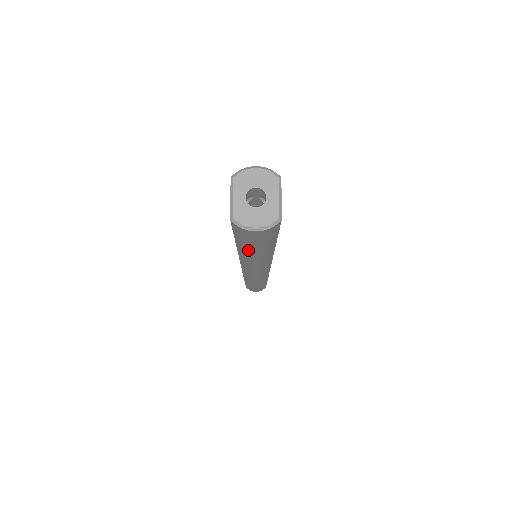
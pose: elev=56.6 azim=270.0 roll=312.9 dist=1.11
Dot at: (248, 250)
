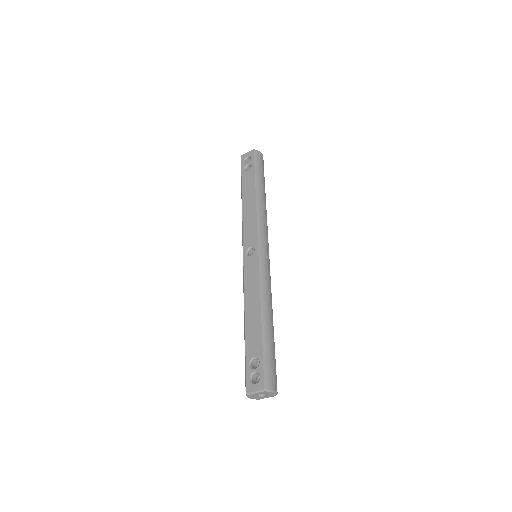
Dot at: occluded
